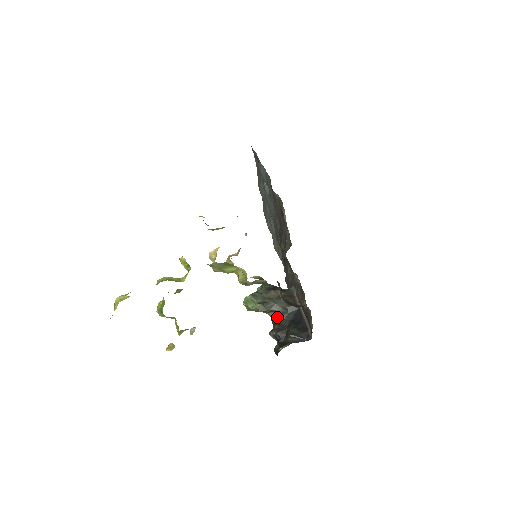
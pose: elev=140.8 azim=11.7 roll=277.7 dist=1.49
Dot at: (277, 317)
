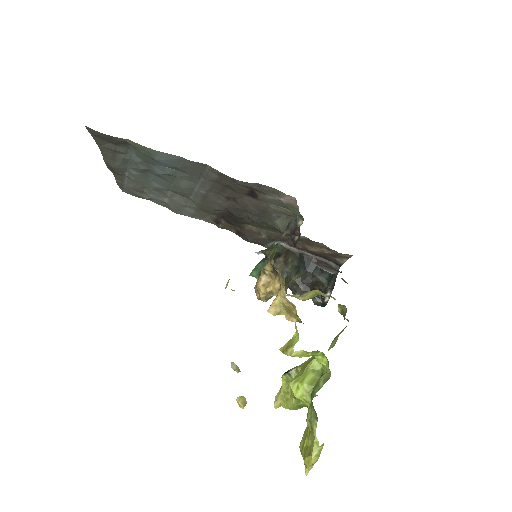
Dot at: (292, 279)
